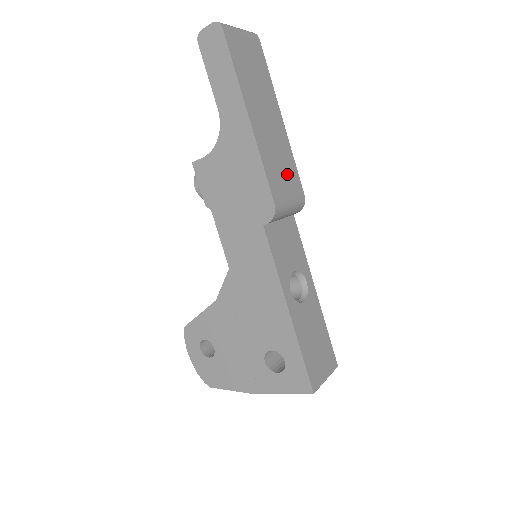
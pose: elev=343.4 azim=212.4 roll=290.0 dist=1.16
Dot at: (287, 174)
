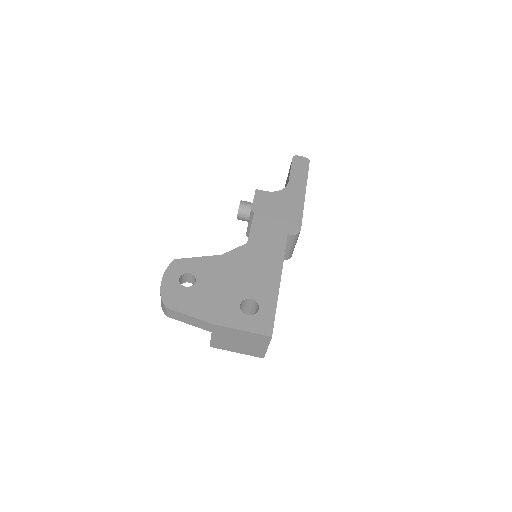
Dot at: occluded
